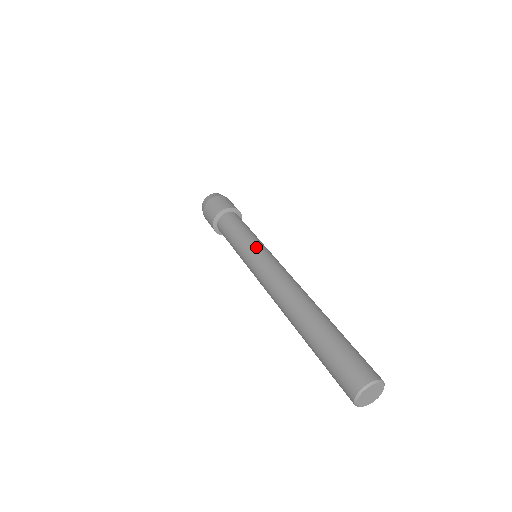
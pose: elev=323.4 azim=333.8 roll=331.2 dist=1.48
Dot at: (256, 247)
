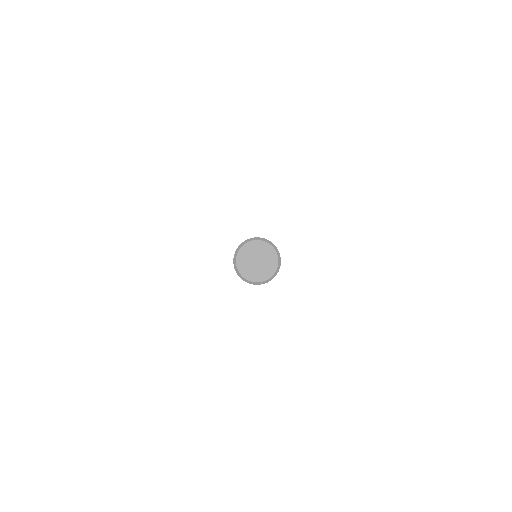
Dot at: occluded
